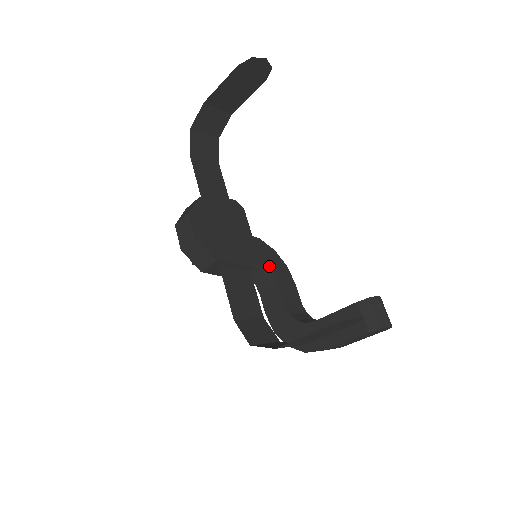
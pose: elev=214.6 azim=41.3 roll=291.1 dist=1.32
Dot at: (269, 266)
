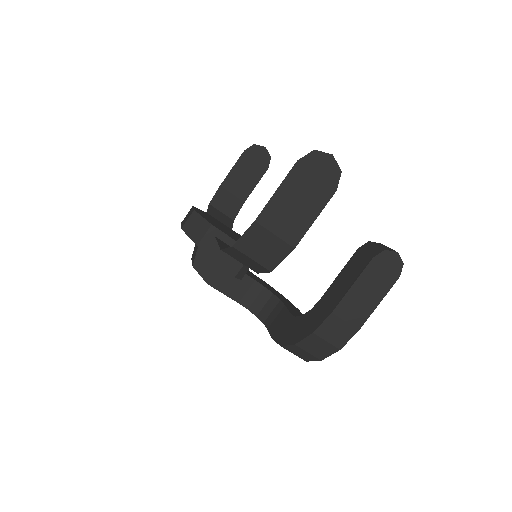
Dot at: (276, 295)
